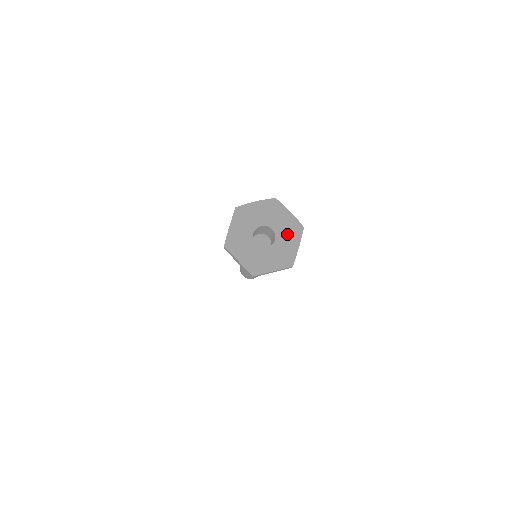
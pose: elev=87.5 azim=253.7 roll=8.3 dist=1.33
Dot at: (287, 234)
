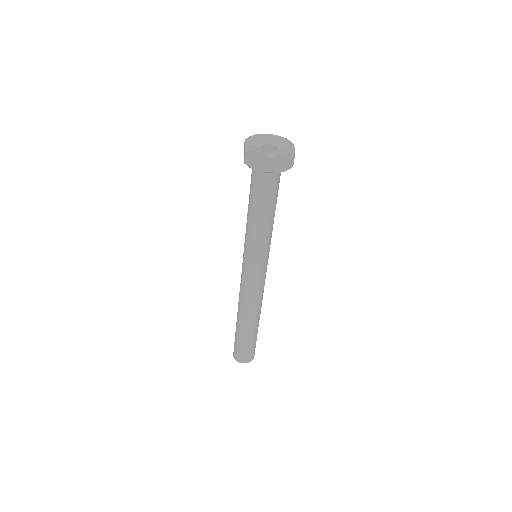
Dot at: (283, 150)
